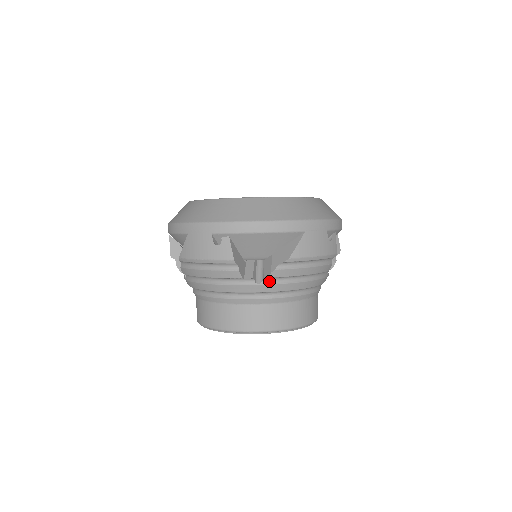
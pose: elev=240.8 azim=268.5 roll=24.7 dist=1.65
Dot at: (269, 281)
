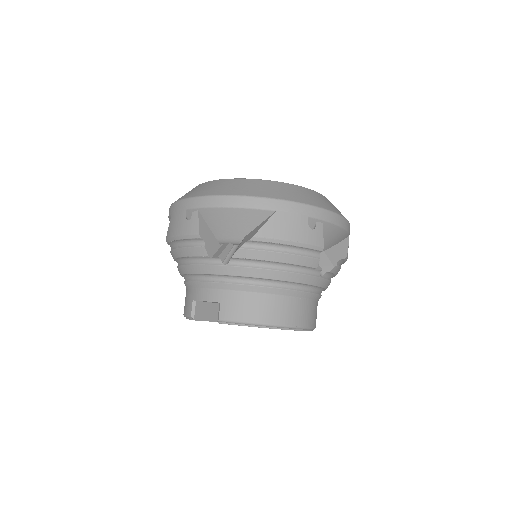
Dot at: (326, 276)
